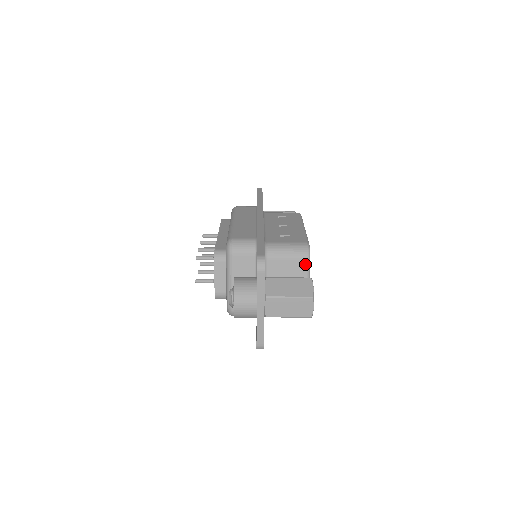
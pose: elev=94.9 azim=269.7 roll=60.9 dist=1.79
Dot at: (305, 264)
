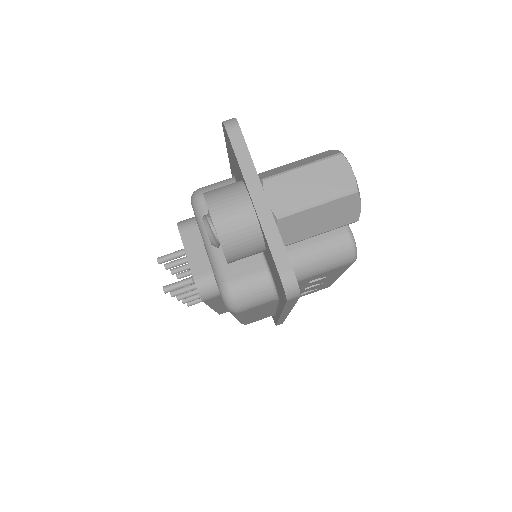
Dot at: occluded
